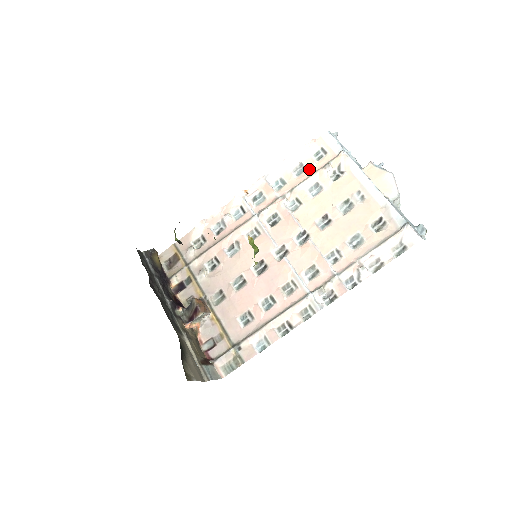
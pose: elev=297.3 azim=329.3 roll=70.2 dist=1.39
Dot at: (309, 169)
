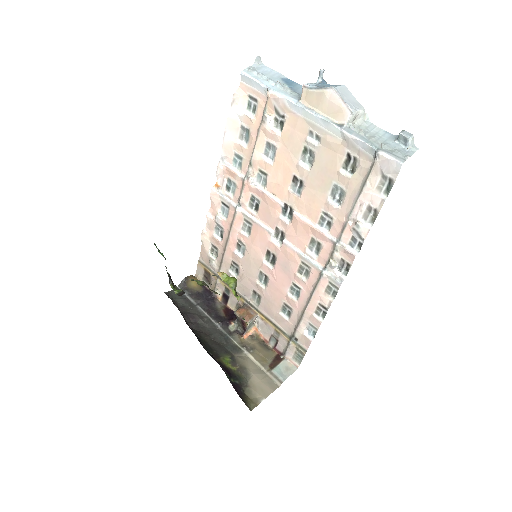
Dot at: (252, 130)
